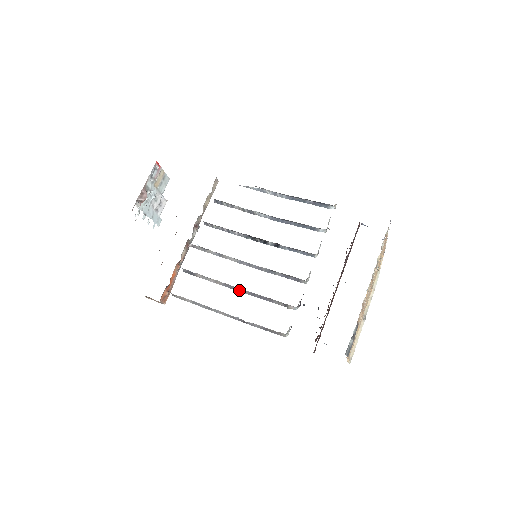
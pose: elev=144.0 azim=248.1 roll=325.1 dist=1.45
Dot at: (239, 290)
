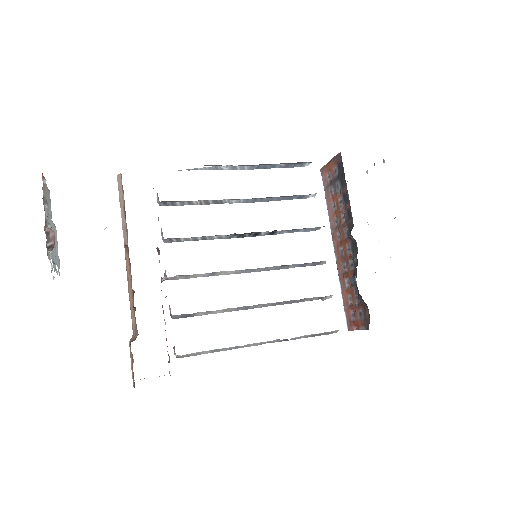
Dot at: (258, 306)
